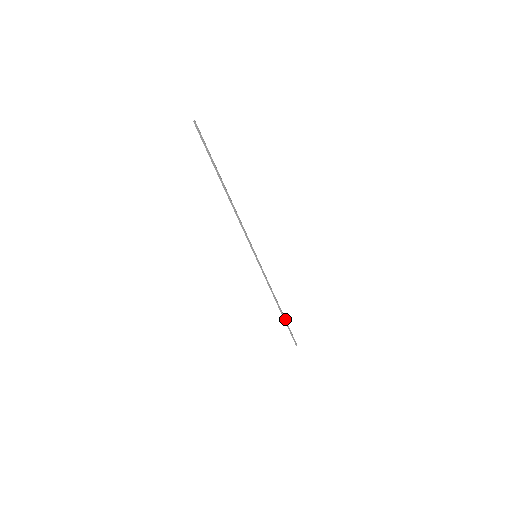
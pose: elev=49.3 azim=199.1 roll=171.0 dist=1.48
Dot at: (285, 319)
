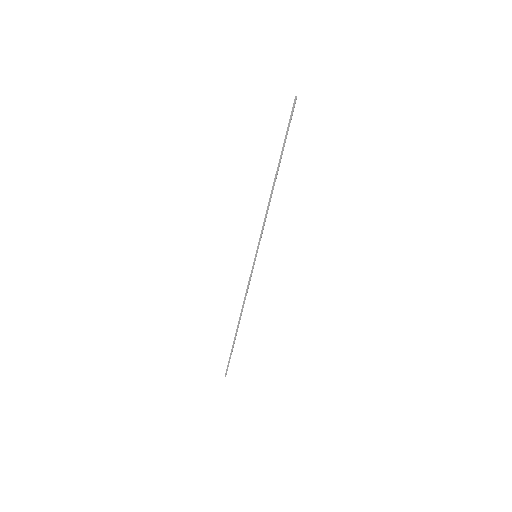
Dot at: occluded
